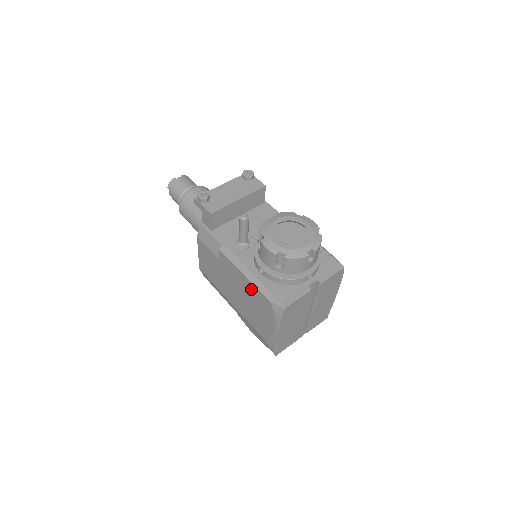
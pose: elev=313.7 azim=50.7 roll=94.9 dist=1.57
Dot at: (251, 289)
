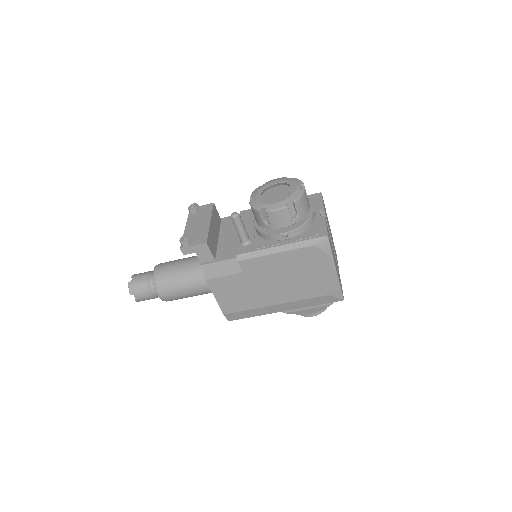
Dot at: (290, 258)
